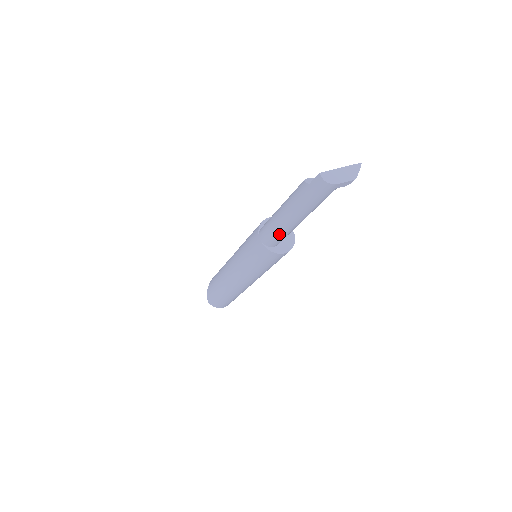
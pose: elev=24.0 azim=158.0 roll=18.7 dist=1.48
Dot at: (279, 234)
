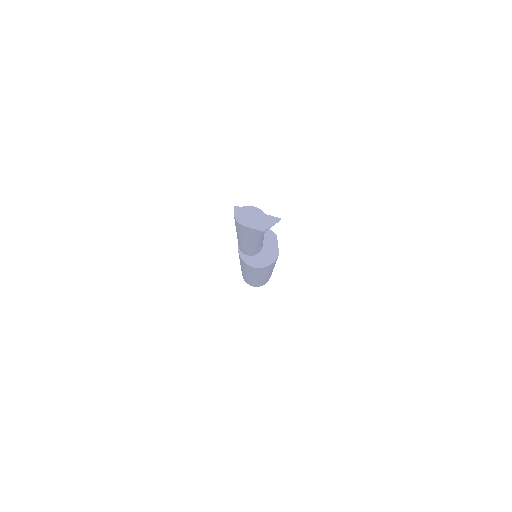
Dot at: (240, 245)
